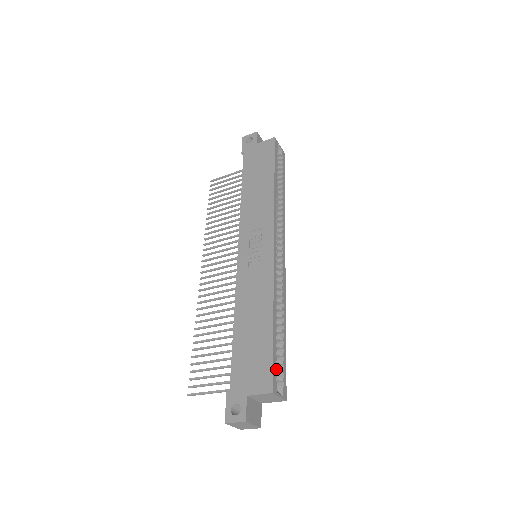
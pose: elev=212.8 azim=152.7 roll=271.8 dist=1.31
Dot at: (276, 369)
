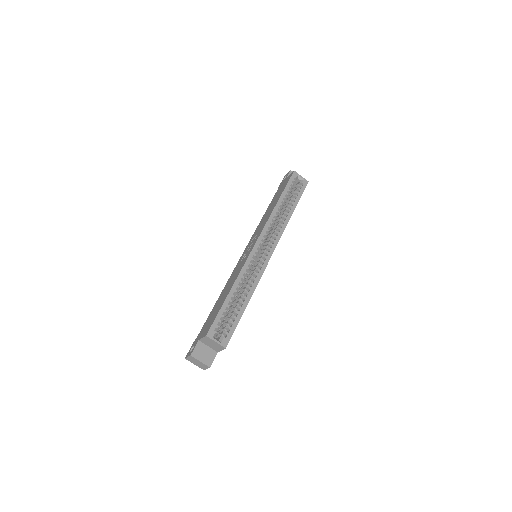
Dot at: (225, 326)
